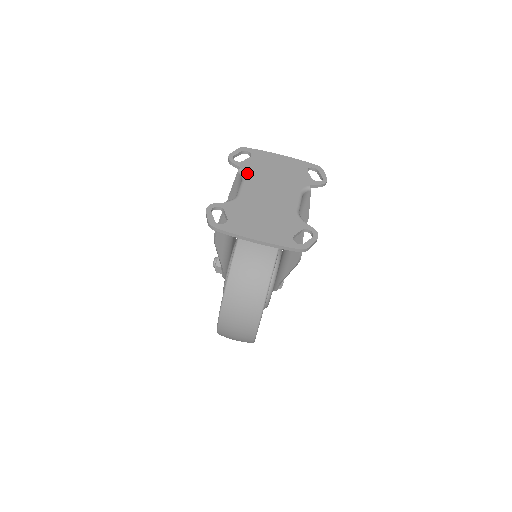
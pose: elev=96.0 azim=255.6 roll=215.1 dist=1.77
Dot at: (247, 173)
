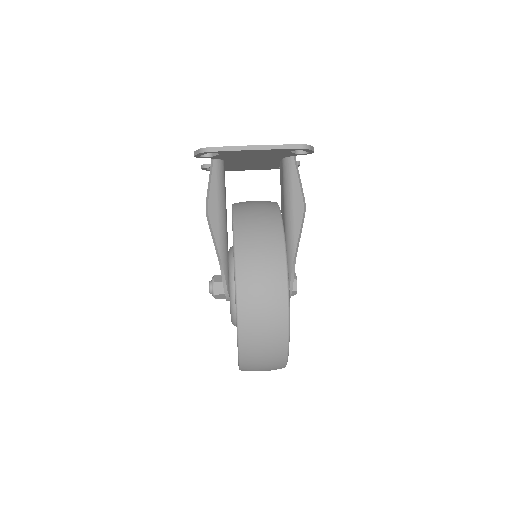
Dot at: occluded
